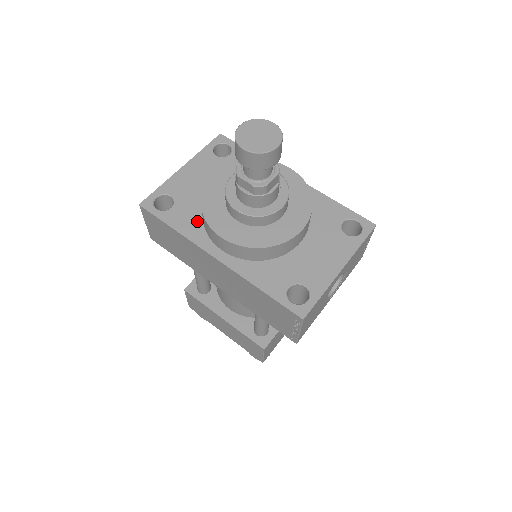
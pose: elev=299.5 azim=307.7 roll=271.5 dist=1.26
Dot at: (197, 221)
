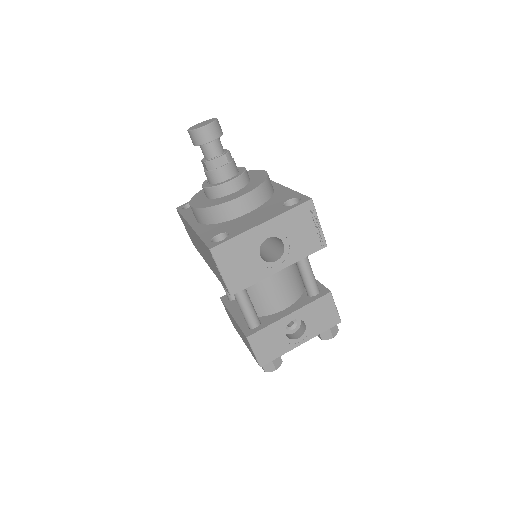
Dot at: occluded
